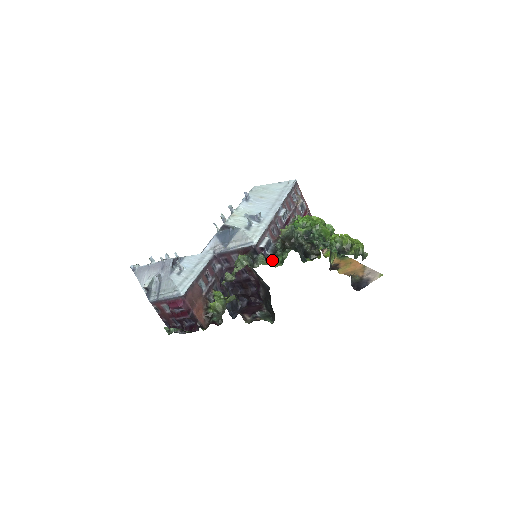
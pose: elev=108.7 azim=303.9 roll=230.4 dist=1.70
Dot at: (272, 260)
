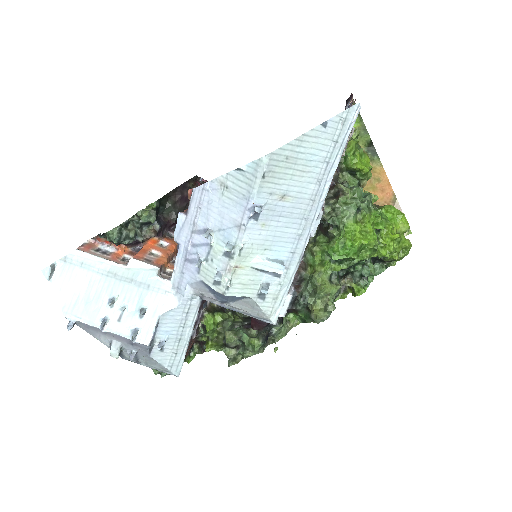
Dot at: (289, 312)
